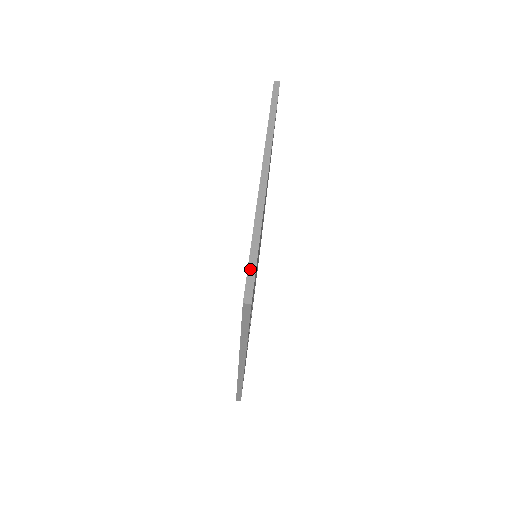
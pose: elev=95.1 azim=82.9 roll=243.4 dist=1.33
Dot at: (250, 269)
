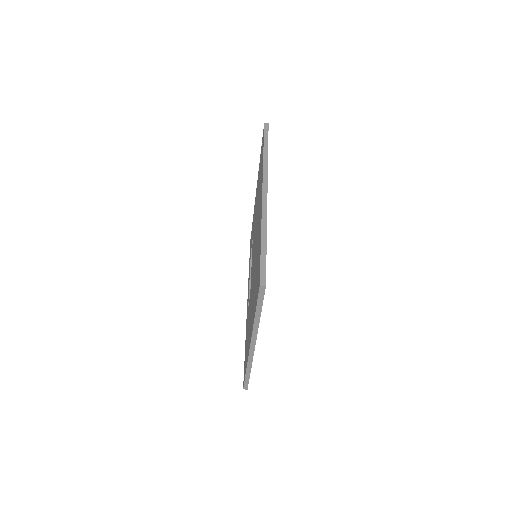
Dot at: (246, 381)
